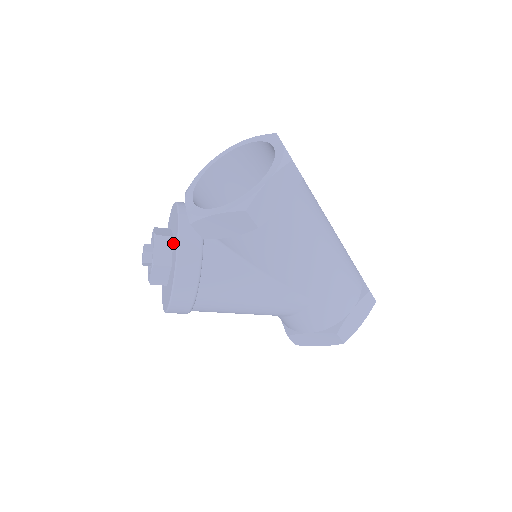
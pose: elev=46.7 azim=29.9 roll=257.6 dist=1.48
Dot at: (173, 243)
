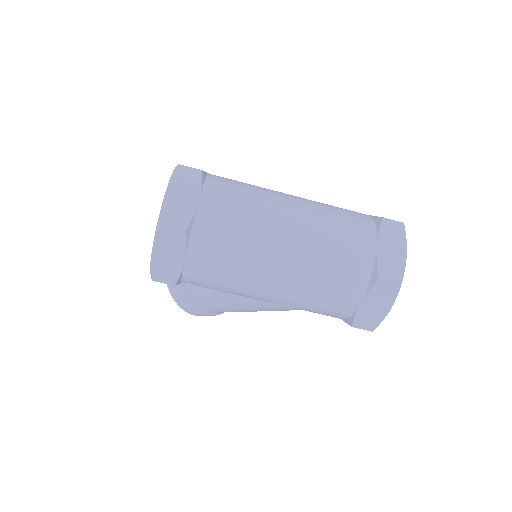
Dot at: occluded
